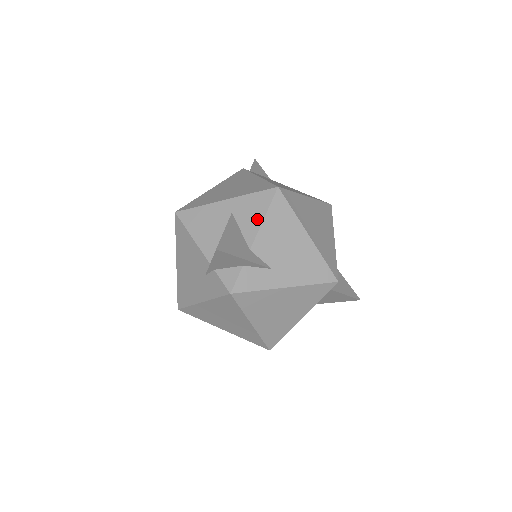
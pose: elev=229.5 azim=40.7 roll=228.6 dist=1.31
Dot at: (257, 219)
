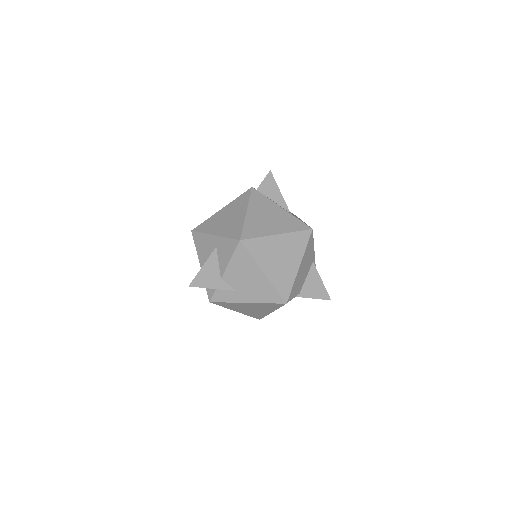
Dot at: (227, 259)
